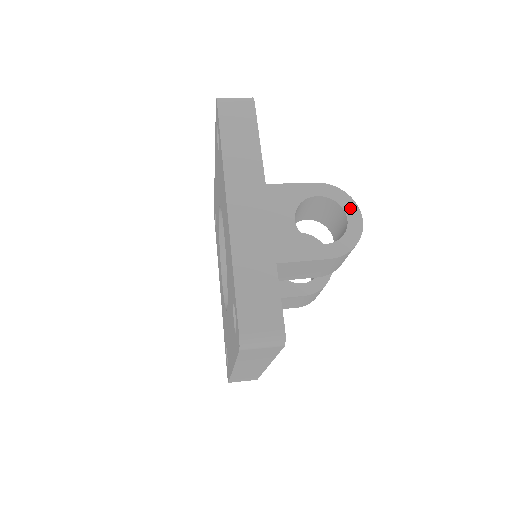
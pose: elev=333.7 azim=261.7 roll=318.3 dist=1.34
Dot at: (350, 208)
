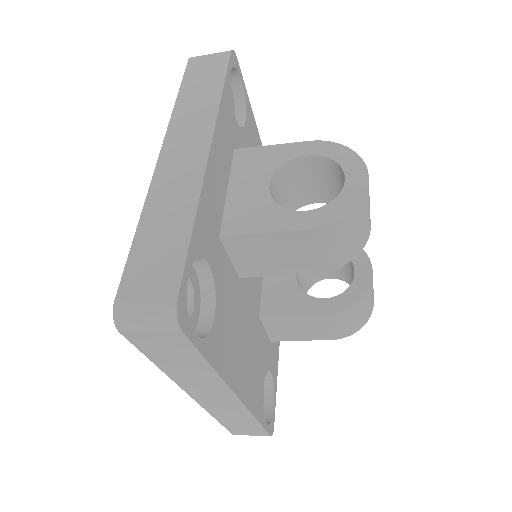
Dot at: (352, 166)
